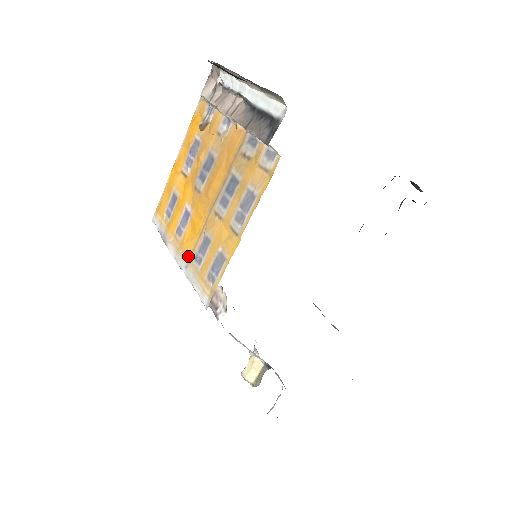
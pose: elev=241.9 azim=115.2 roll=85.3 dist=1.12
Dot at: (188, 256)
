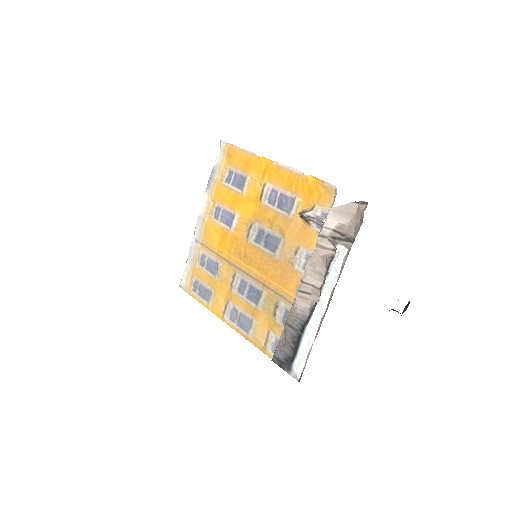
Dot at: (203, 241)
